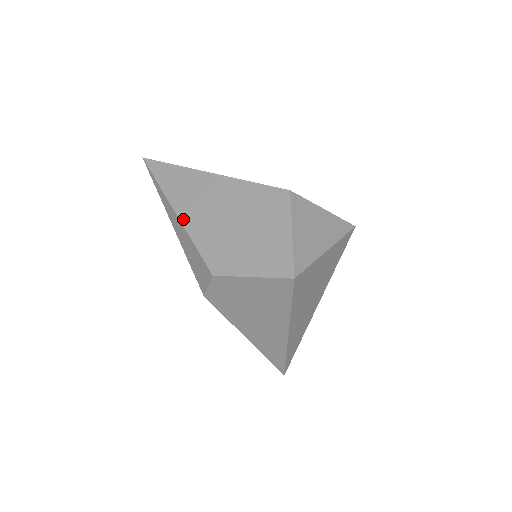
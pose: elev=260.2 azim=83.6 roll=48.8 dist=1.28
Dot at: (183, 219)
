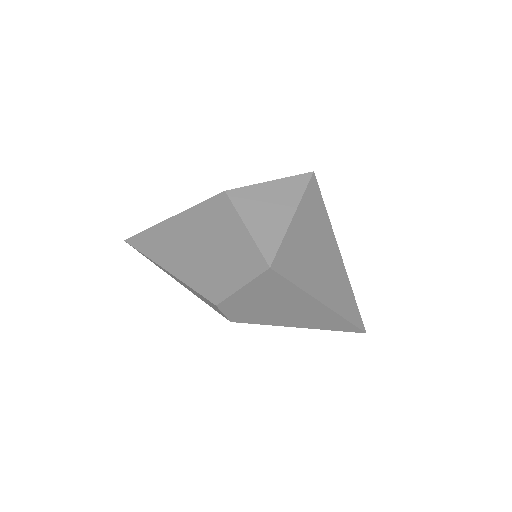
Dot at: (173, 272)
